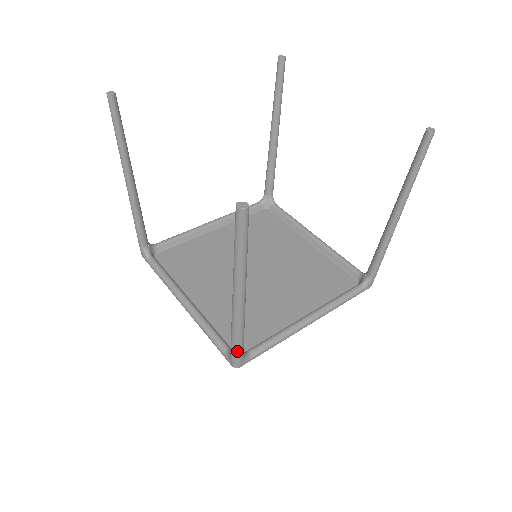
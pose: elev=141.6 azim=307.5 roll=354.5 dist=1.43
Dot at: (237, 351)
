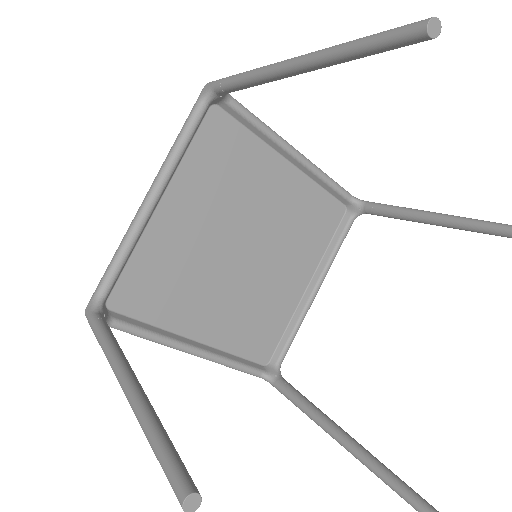
Dot at: occluded
